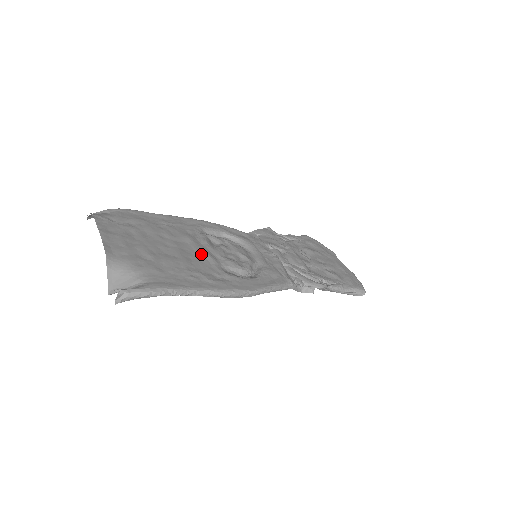
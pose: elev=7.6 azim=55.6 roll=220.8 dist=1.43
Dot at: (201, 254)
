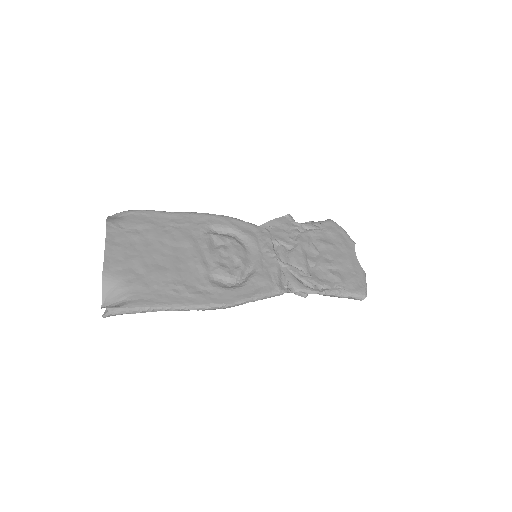
Dot at: (194, 262)
